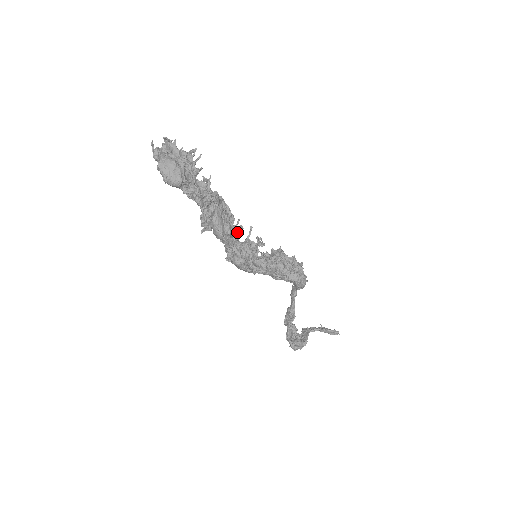
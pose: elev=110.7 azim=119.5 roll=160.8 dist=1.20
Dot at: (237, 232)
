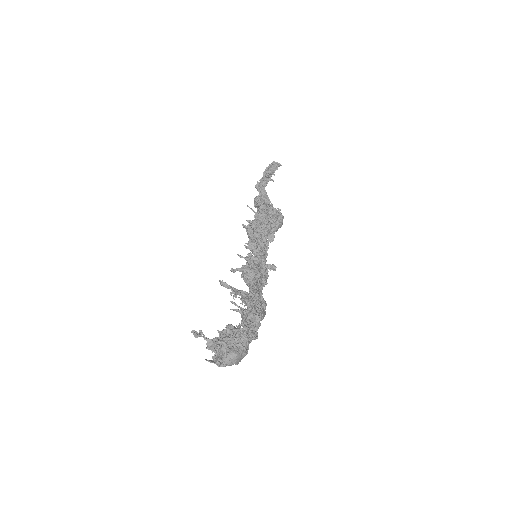
Dot at: (256, 284)
